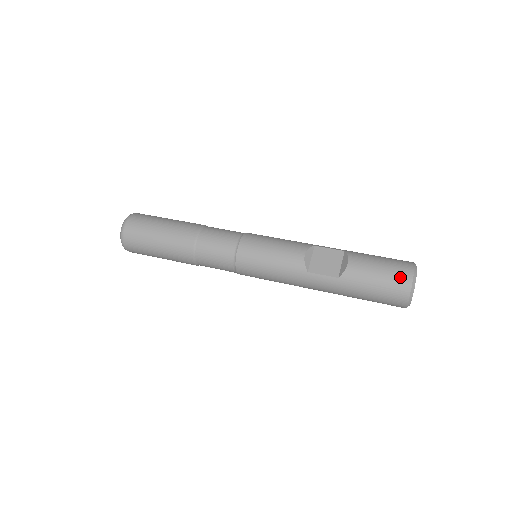
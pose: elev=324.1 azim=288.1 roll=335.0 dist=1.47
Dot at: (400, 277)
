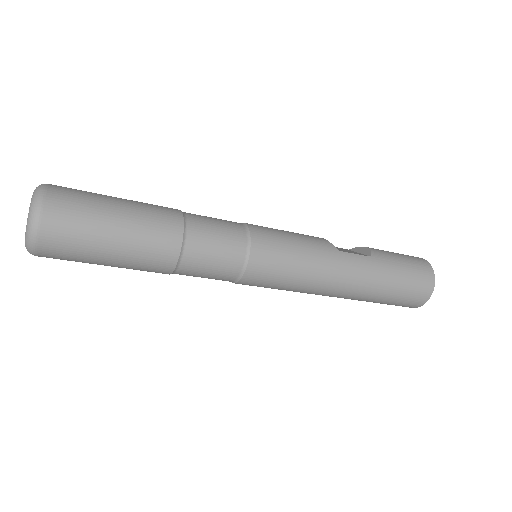
Dot at: (416, 258)
